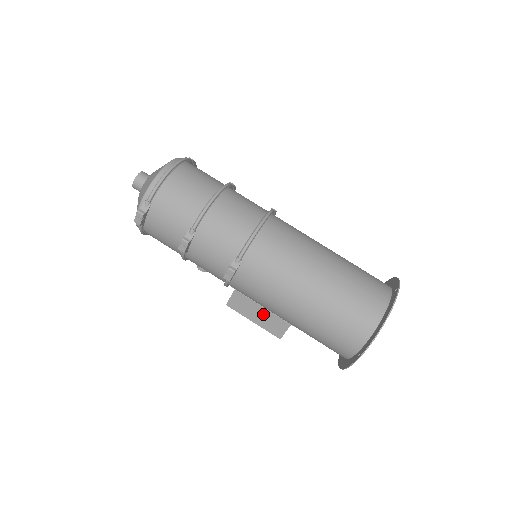
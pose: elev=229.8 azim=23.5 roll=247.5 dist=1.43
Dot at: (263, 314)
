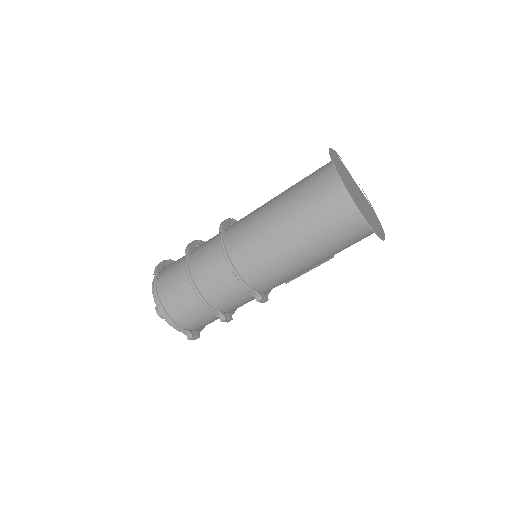
Dot at: occluded
